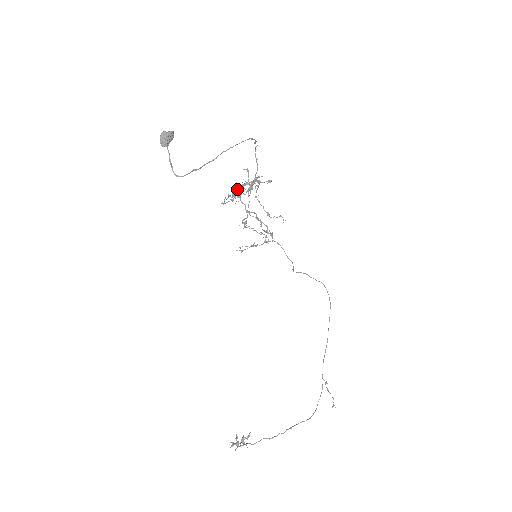
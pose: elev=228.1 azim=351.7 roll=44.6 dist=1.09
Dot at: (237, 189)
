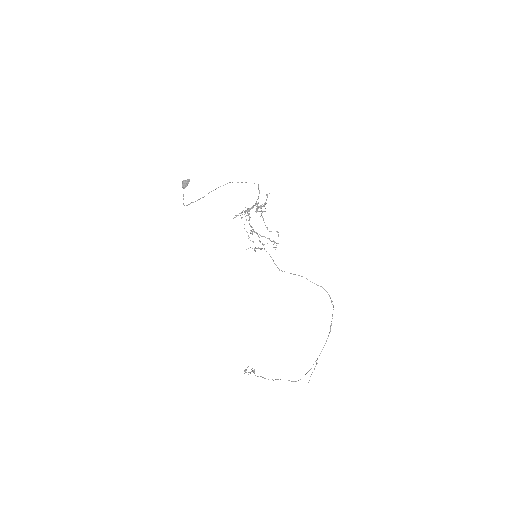
Dot at: (257, 208)
